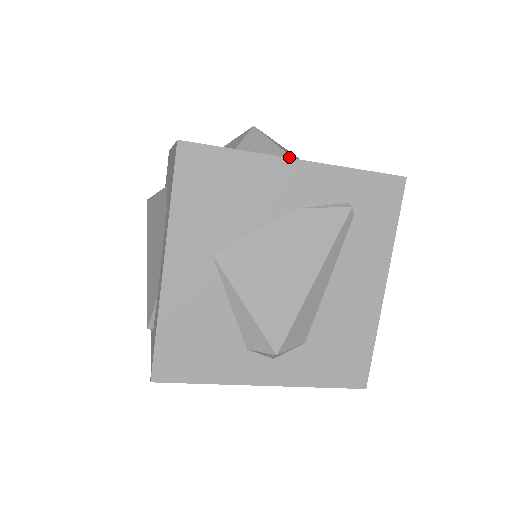
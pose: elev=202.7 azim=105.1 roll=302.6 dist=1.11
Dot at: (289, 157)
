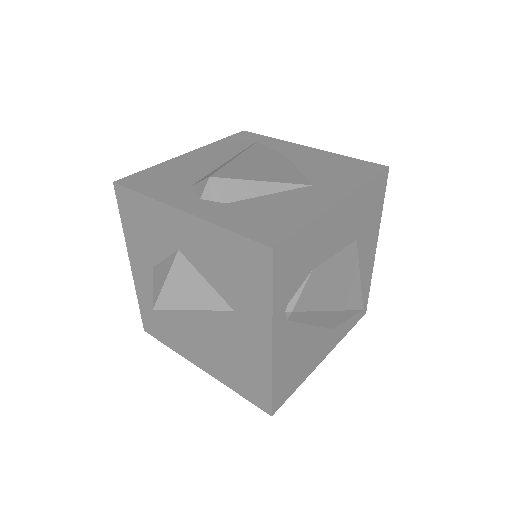
Dot at: occluded
